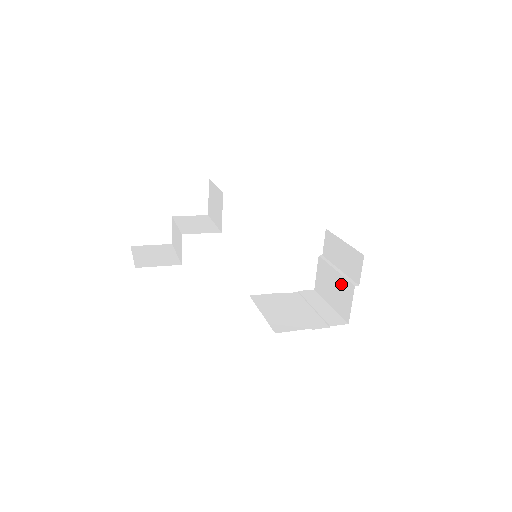
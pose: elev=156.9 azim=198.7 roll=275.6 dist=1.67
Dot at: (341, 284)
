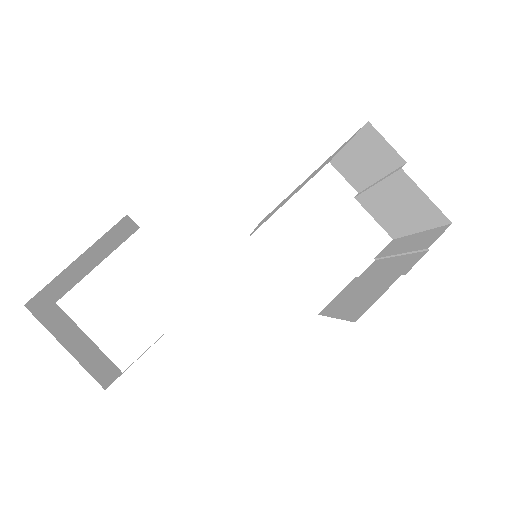
Dot at: (394, 191)
